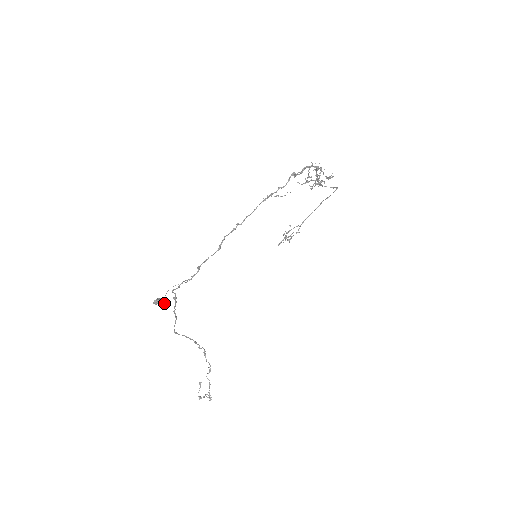
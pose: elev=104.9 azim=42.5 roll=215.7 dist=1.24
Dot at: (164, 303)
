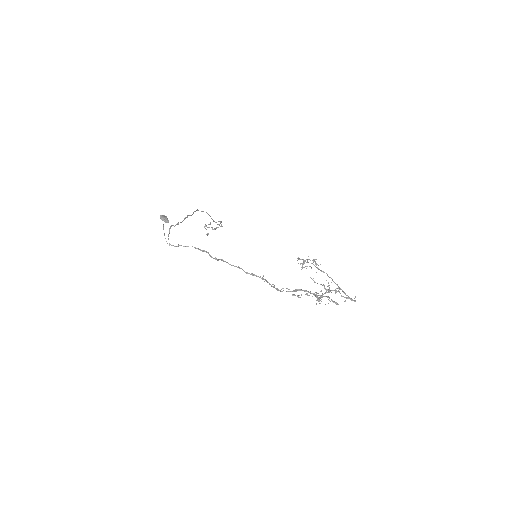
Dot at: (166, 221)
